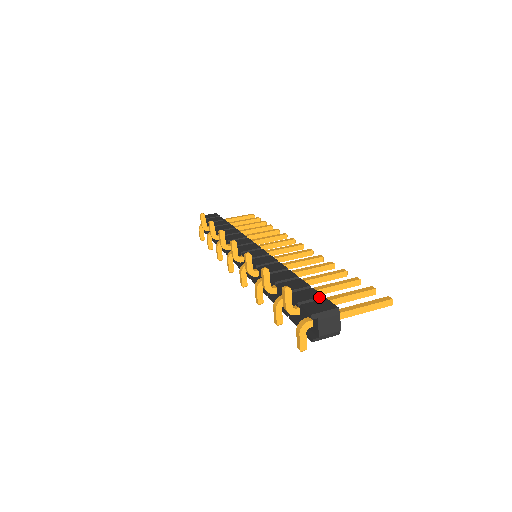
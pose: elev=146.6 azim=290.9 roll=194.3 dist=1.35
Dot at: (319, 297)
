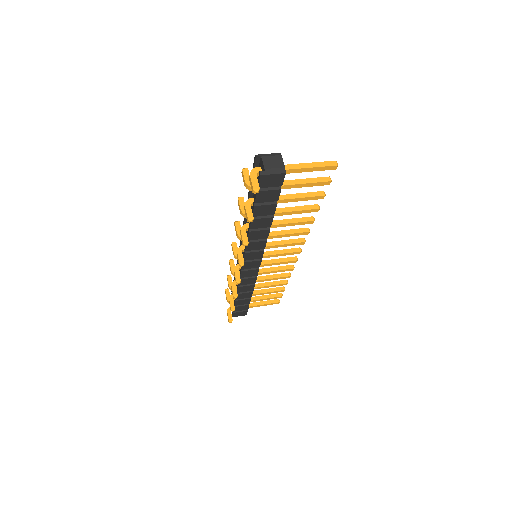
Dot at: occluded
